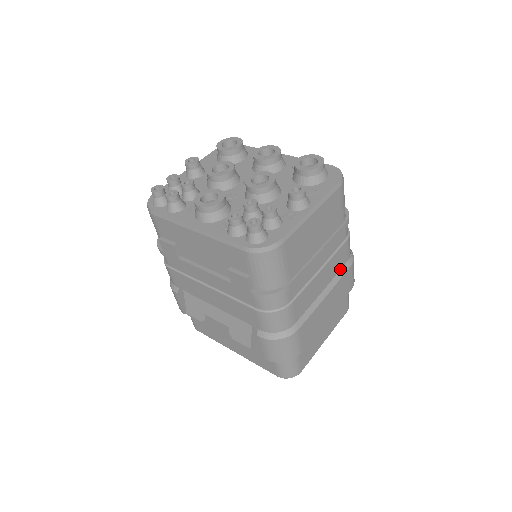
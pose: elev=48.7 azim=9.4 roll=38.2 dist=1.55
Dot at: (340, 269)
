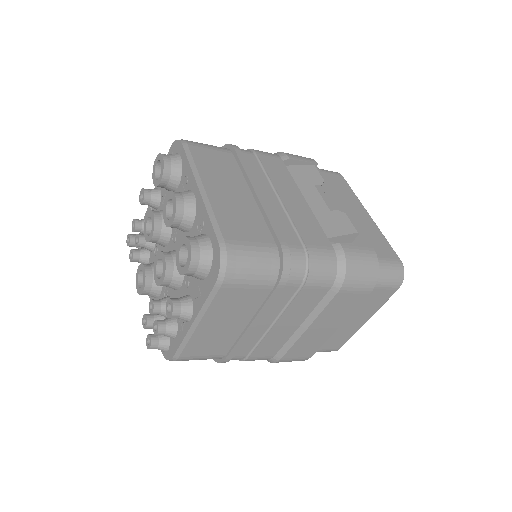
Dot at: (319, 301)
